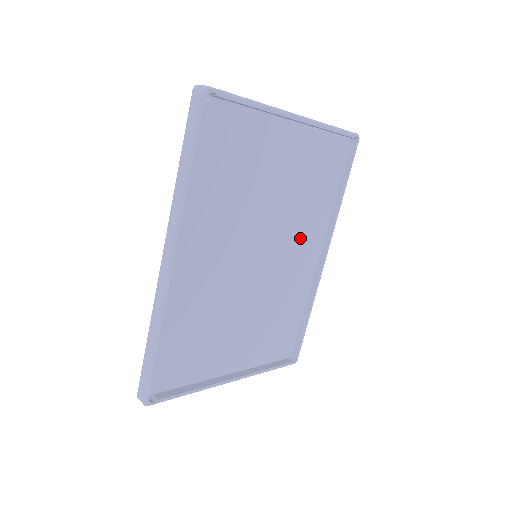
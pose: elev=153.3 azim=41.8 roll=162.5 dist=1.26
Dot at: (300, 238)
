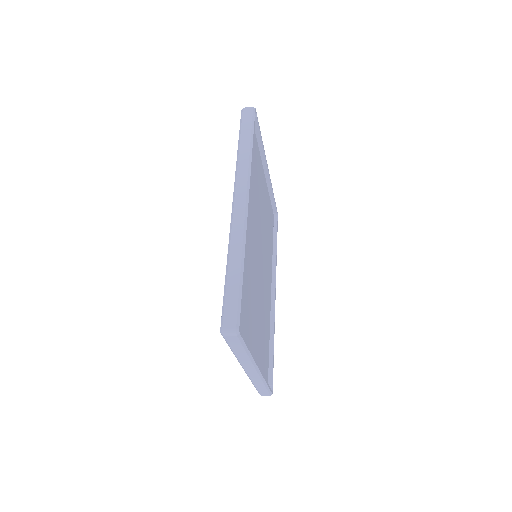
Dot at: (267, 264)
